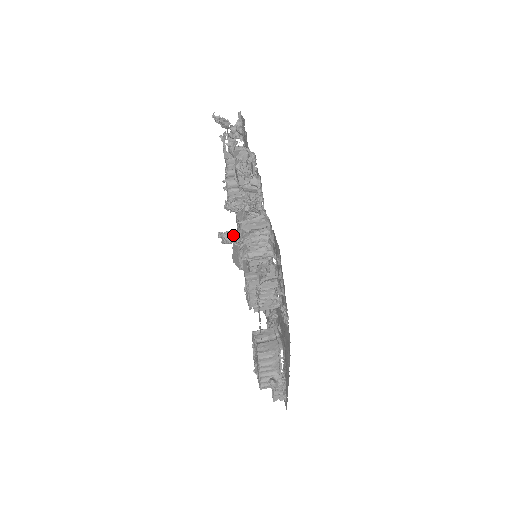
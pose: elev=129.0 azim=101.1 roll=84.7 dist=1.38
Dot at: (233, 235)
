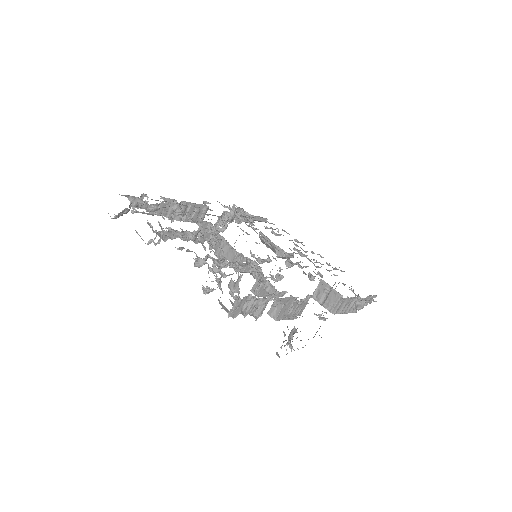
Dot at: (221, 223)
